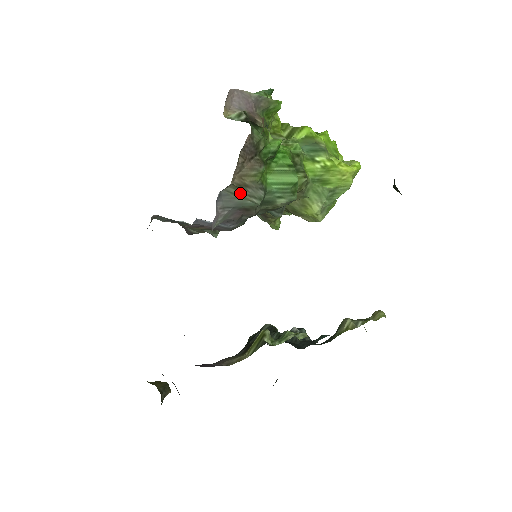
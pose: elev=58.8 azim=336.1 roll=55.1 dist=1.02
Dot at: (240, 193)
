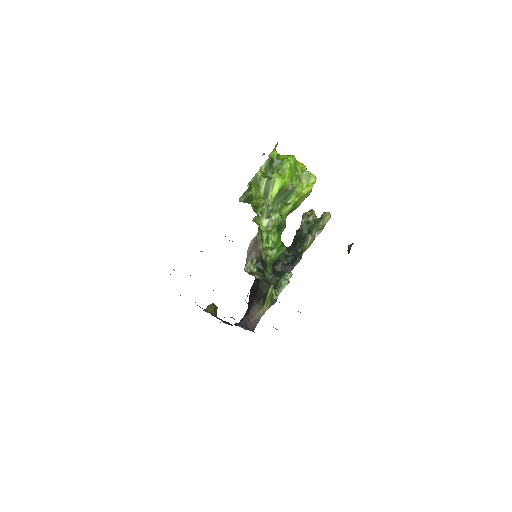
Dot at: occluded
